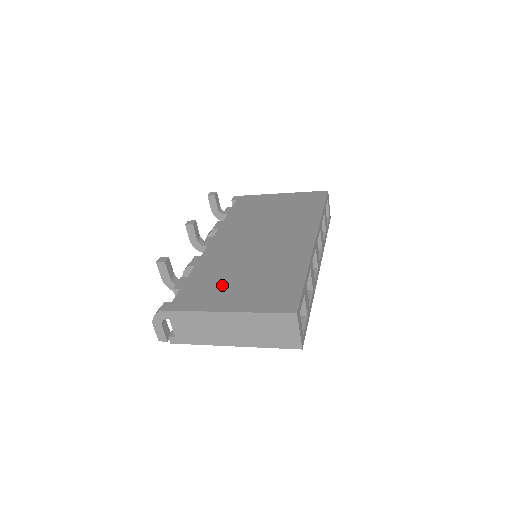
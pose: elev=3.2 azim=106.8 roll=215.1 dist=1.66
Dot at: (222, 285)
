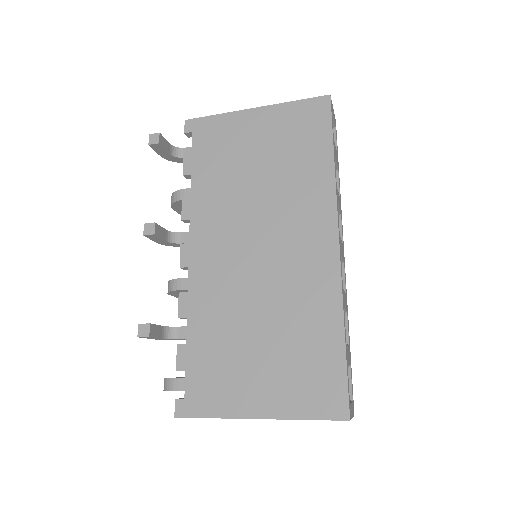
Dot at: (237, 362)
